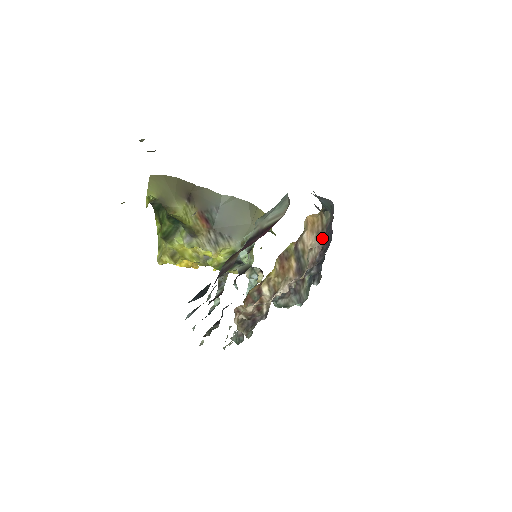
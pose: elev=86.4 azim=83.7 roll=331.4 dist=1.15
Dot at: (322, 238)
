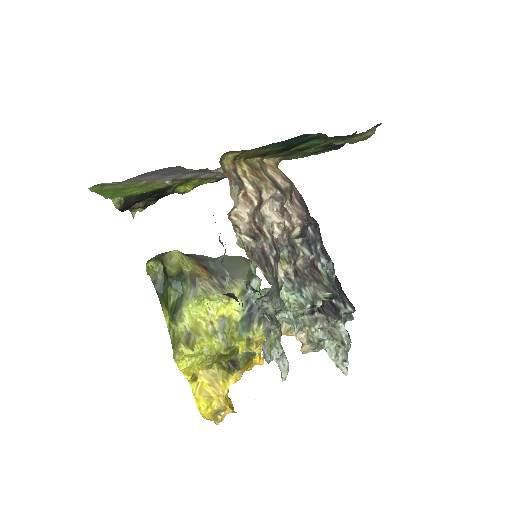
Dot at: (300, 206)
